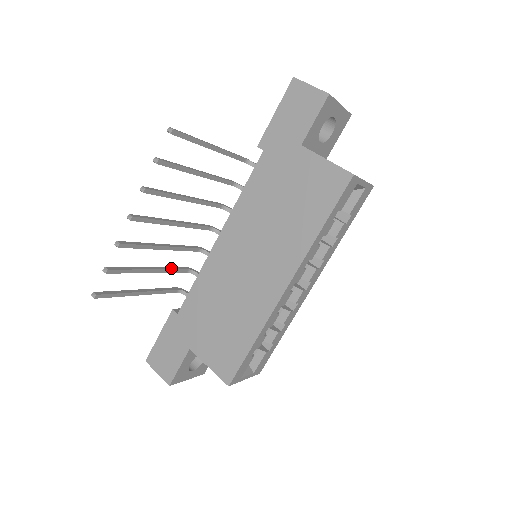
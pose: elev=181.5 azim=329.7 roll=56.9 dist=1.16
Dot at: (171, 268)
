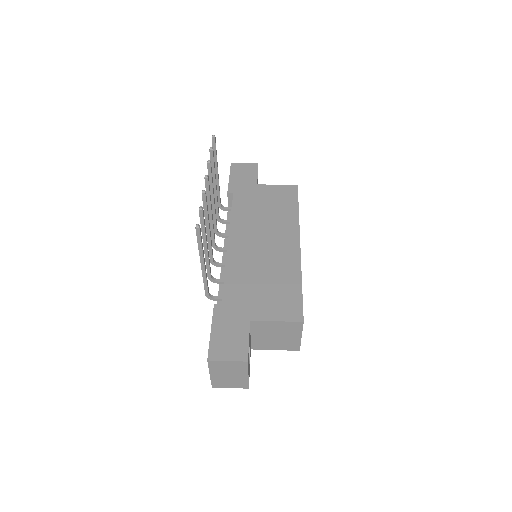
Dot at: (208, 260)
